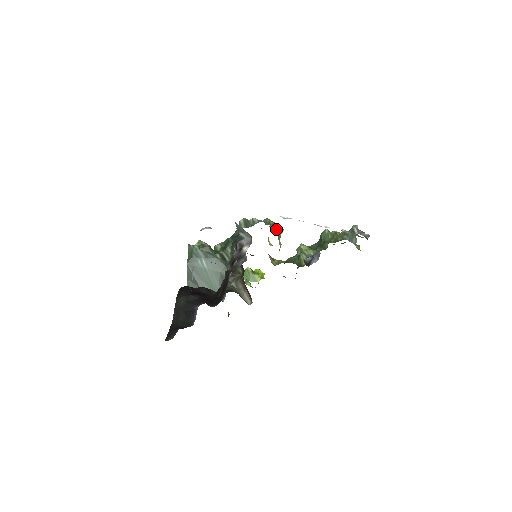
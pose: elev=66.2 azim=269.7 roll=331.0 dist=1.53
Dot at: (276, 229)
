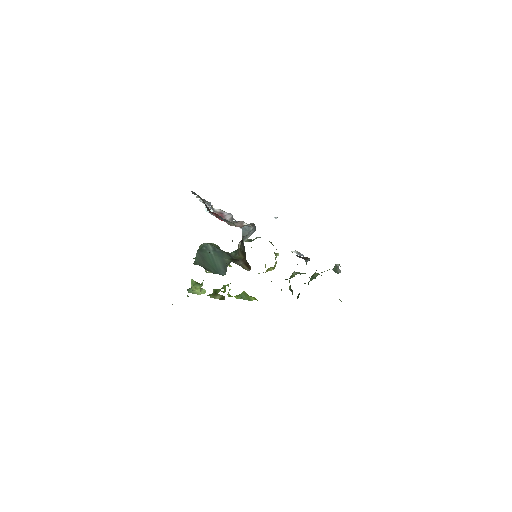
Dot at: occluded
